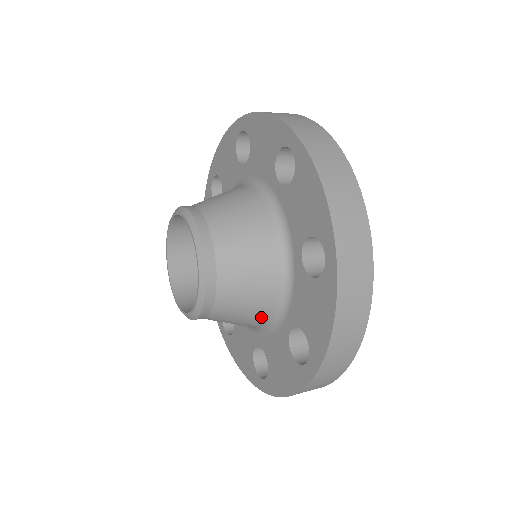
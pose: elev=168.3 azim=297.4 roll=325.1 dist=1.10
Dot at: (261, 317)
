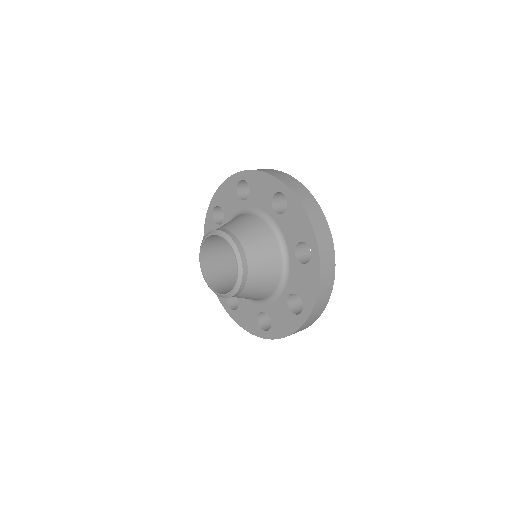
Dot at: (269, 291)
